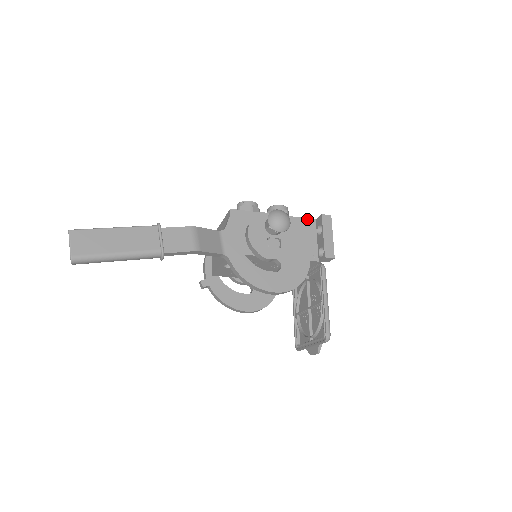
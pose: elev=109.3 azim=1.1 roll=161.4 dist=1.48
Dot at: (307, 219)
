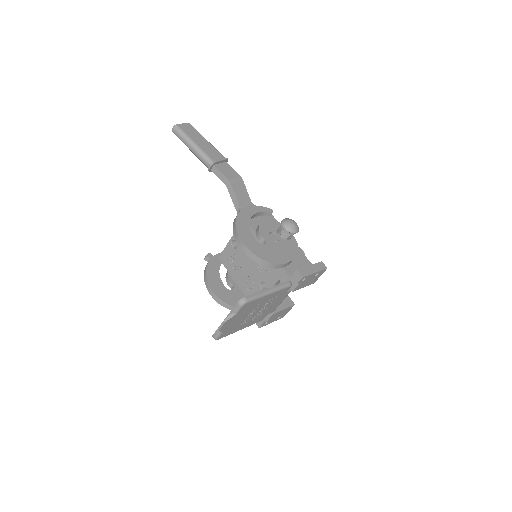
Dot at: (310, 262)
